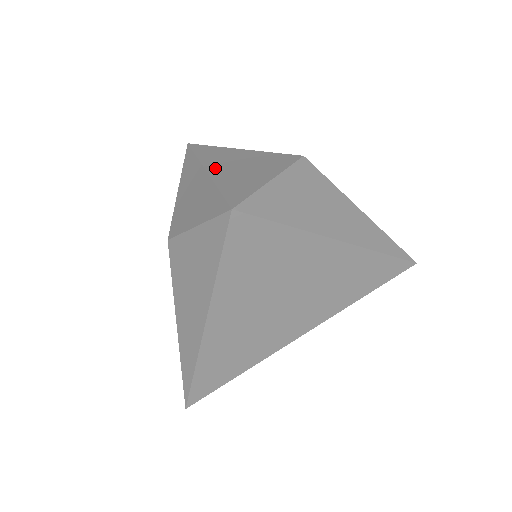
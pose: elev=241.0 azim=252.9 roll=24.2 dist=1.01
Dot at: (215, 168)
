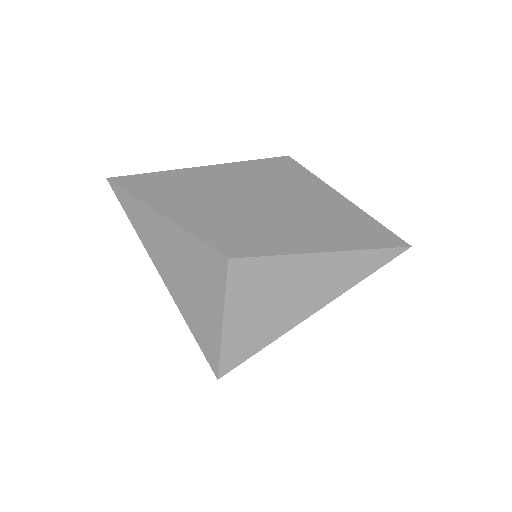
Dot at: (167, 276)
